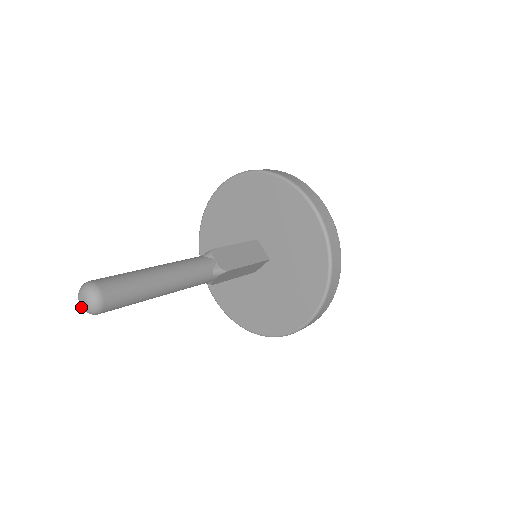
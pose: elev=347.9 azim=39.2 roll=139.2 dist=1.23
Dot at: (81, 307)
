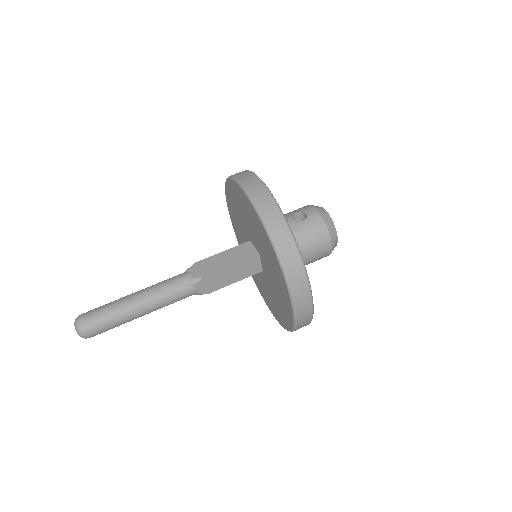
Dot at: occluded
